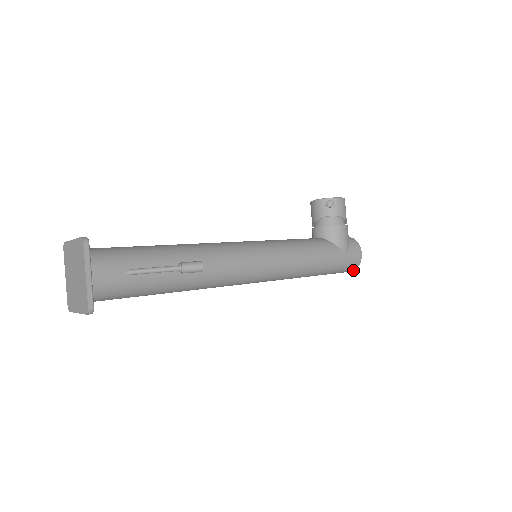
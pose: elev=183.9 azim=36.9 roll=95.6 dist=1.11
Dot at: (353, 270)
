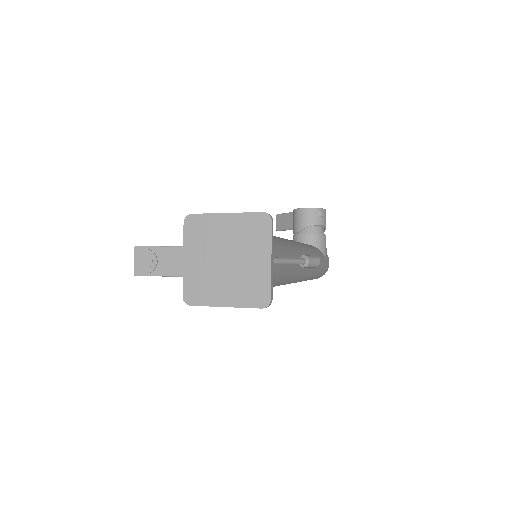
Dot at: occluded
